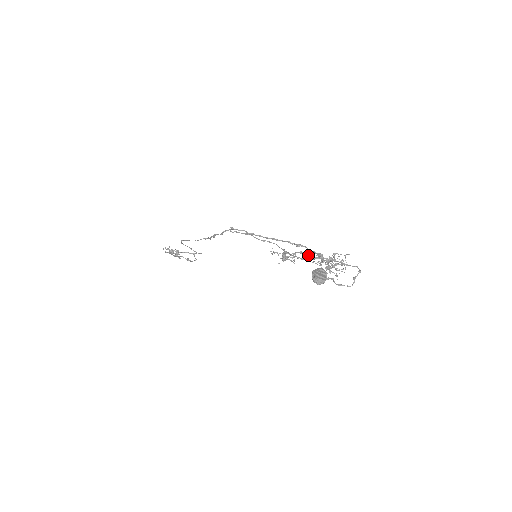
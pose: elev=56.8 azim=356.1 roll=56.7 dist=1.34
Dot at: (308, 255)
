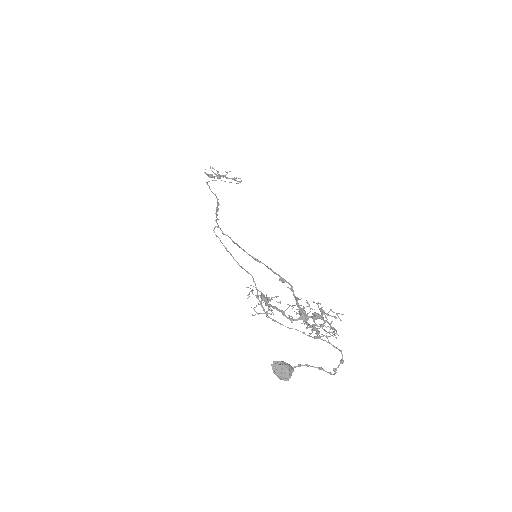
Dot at: occluded
